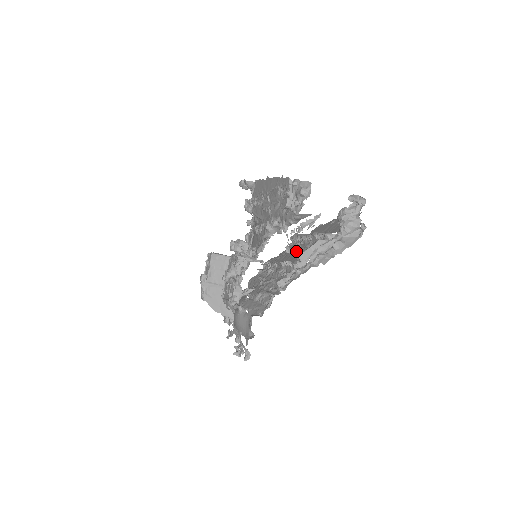
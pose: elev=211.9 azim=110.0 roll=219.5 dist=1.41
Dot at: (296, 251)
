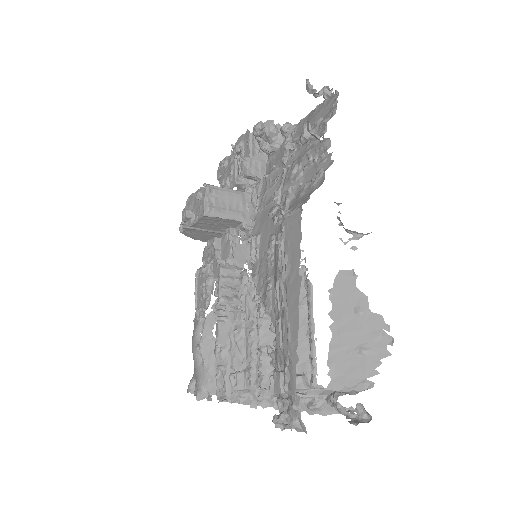
Dot at: occluded
